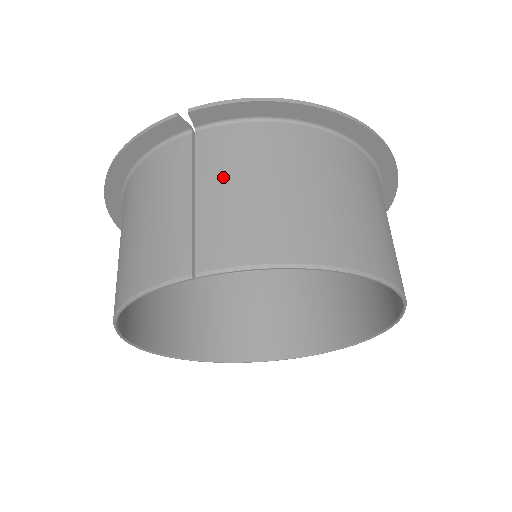
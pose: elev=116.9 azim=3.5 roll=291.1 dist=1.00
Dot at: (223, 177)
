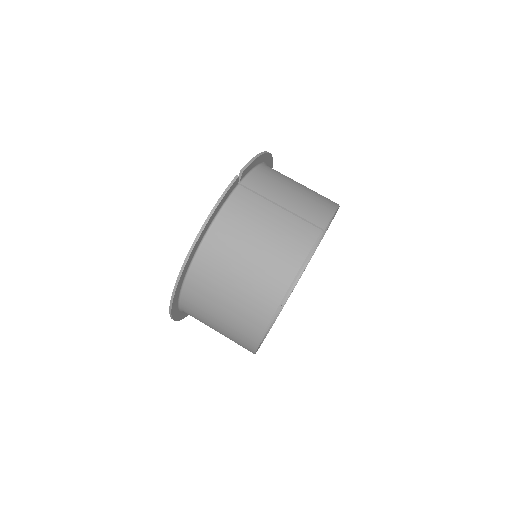
Dot at: (281, 193)
